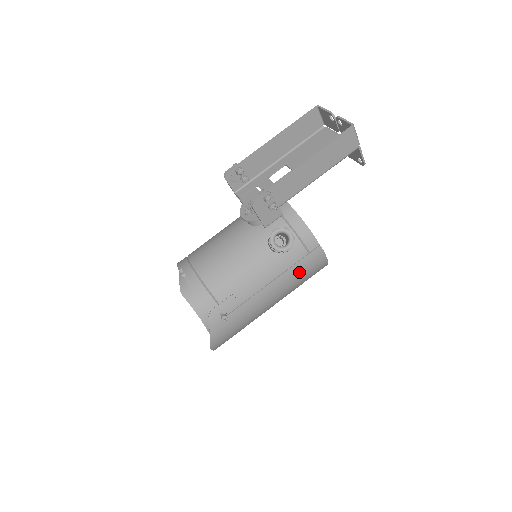
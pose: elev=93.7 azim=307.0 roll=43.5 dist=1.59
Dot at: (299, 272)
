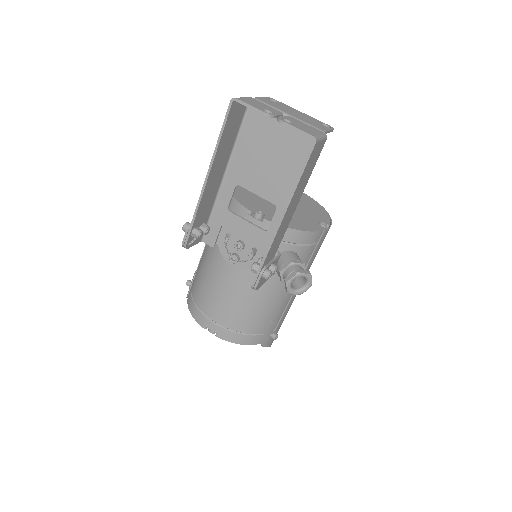
Dot at: (314, 258)
